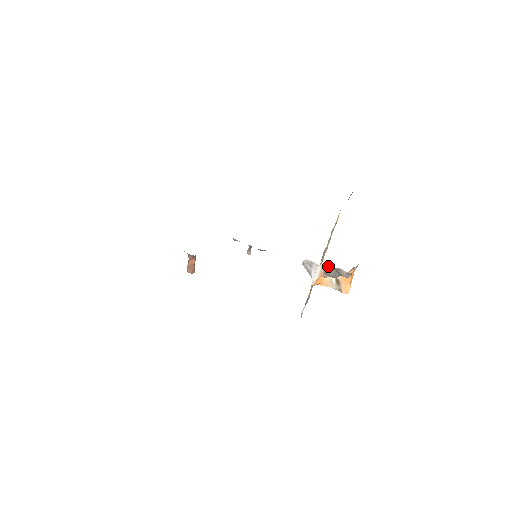
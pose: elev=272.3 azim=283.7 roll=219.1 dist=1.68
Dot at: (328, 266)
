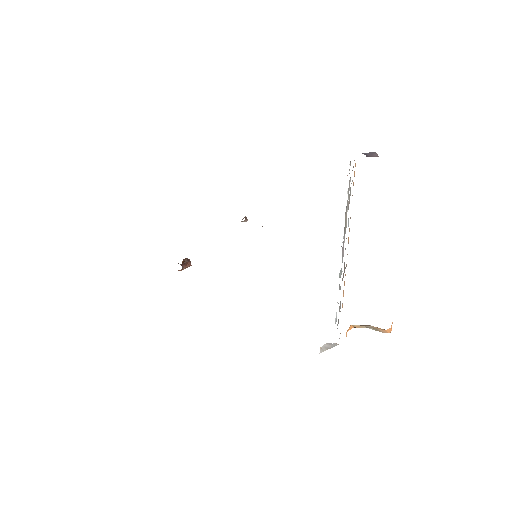
Dot at: occluded
